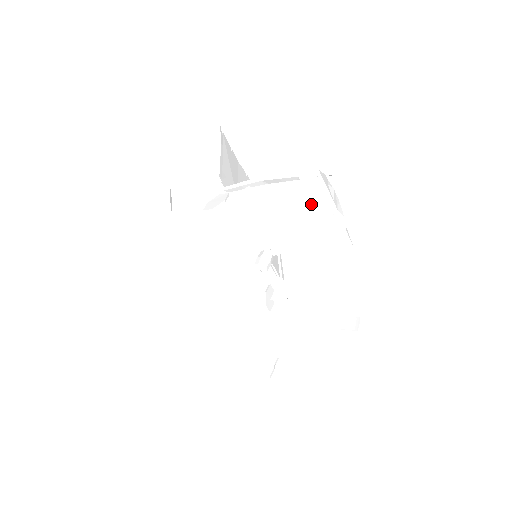
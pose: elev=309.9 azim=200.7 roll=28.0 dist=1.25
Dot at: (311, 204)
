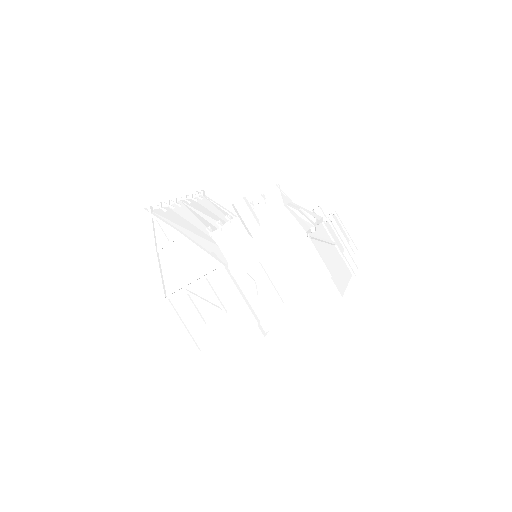
Dot at: (319, 252)
